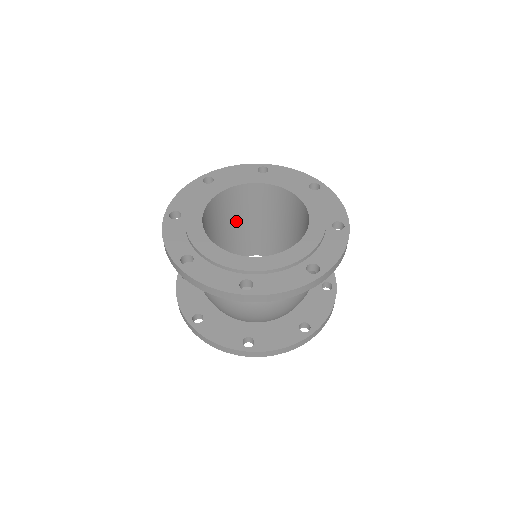
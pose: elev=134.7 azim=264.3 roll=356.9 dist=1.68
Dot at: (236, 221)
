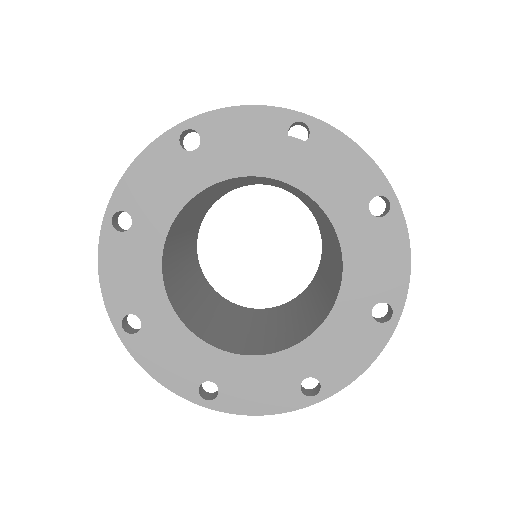
Dot at: (239, 182)
